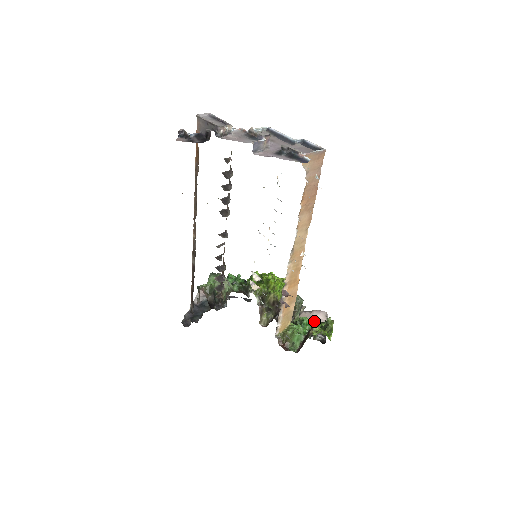
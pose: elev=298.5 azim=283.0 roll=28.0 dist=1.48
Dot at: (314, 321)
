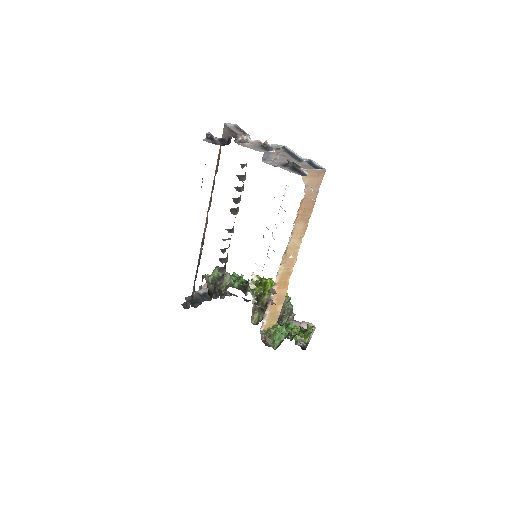
Dot at: occluded
